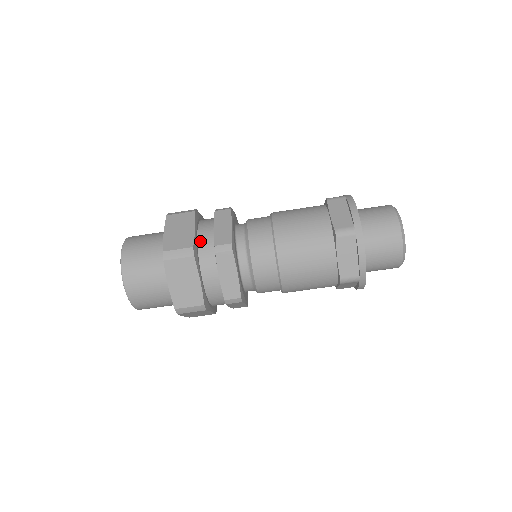
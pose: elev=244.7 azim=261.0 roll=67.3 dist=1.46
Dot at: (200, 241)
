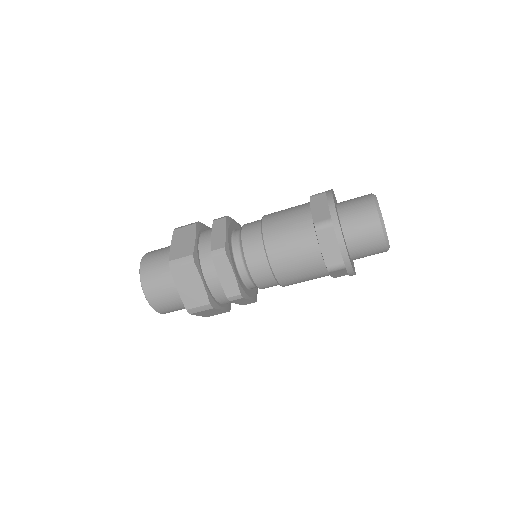
Dot at: (211, 289)
